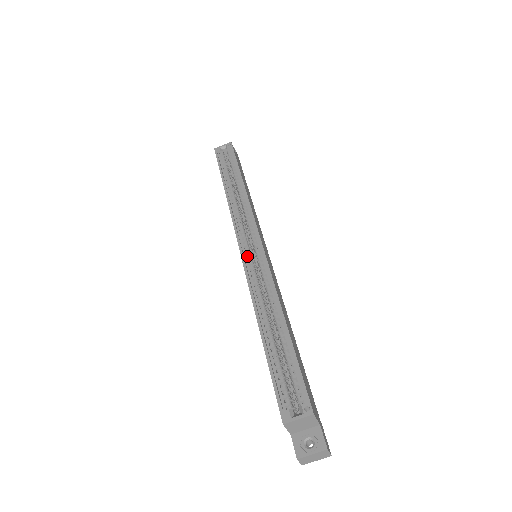
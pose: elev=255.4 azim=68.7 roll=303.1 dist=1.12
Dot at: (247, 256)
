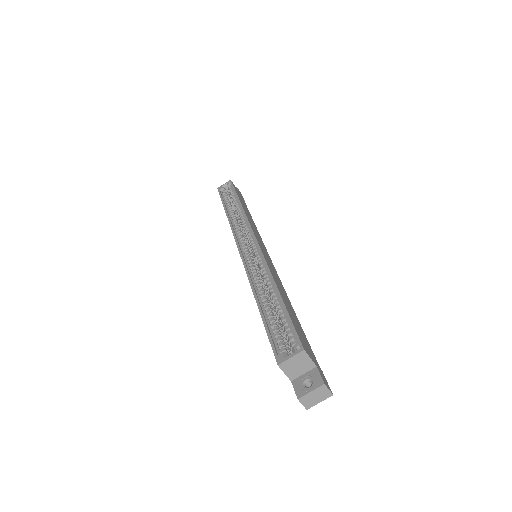
Dot at: (246, 254)
